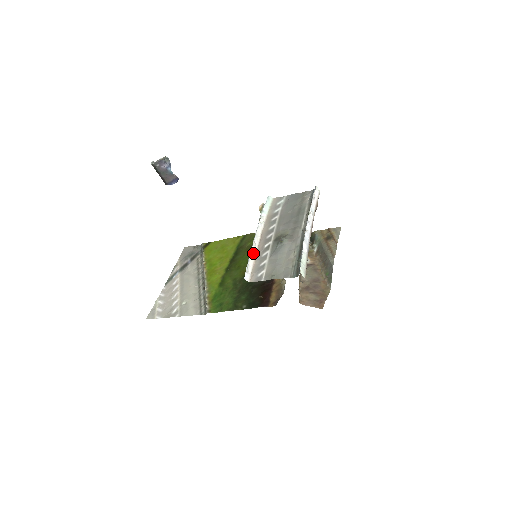
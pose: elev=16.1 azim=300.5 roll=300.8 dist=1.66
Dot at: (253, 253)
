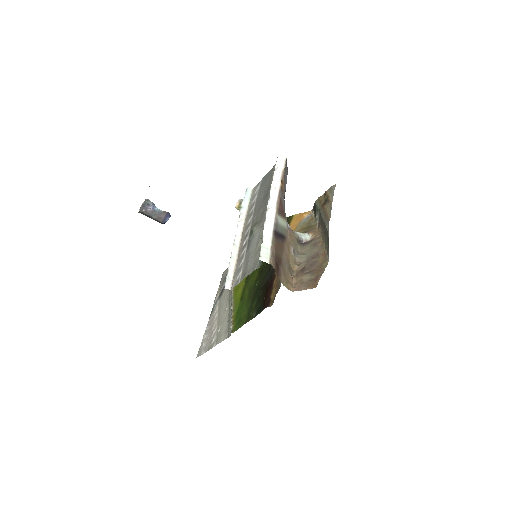
Dot at: (234, 257)
